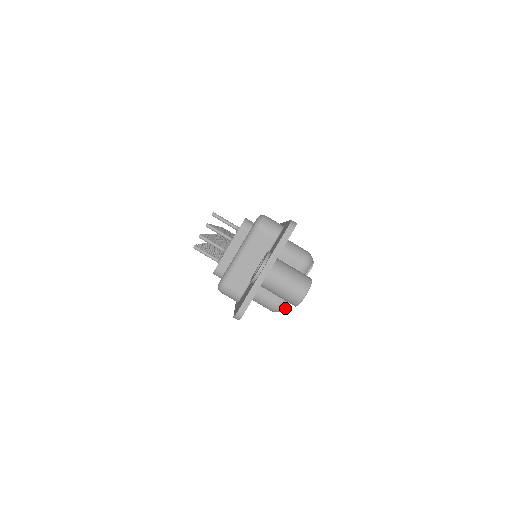
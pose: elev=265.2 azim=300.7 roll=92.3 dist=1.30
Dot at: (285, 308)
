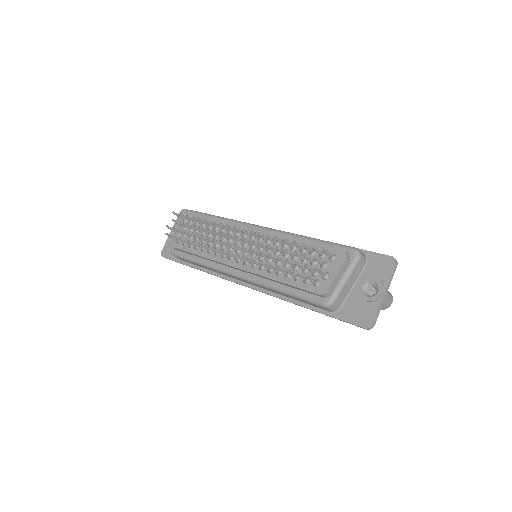
Dot at: occluded
